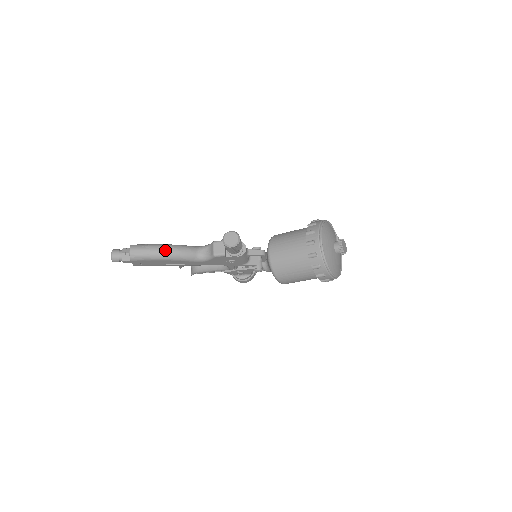
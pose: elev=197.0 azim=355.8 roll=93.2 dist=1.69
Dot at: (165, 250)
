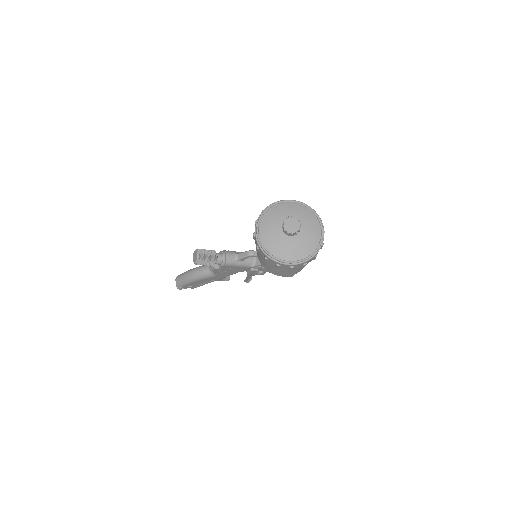
Dot at: (189, 274)
